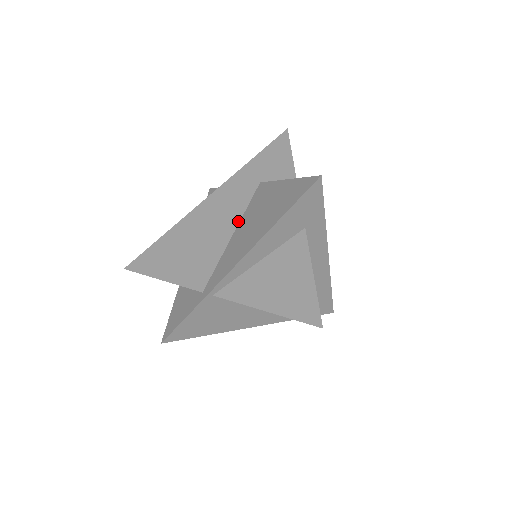
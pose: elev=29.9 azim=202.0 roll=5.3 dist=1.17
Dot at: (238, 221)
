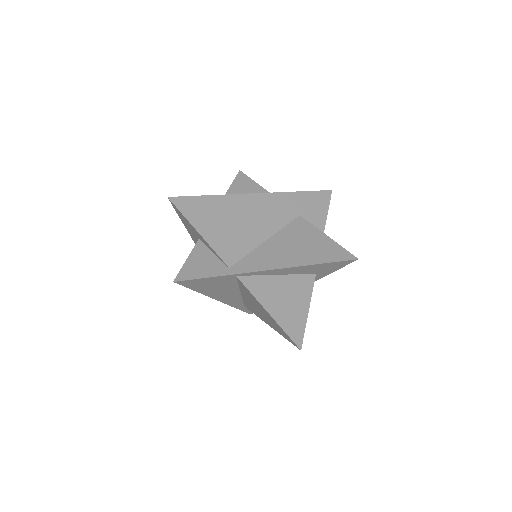
Dot at: (275, 232)
